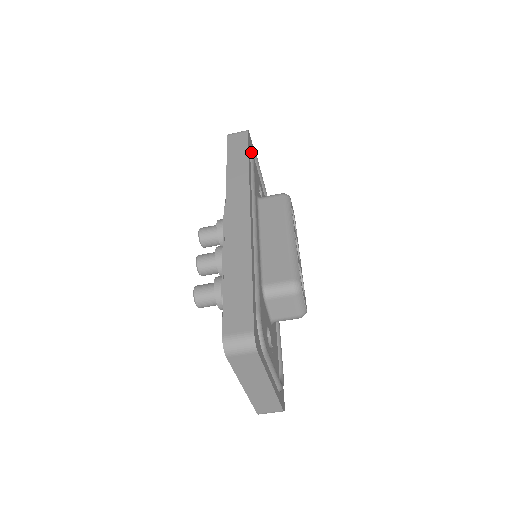
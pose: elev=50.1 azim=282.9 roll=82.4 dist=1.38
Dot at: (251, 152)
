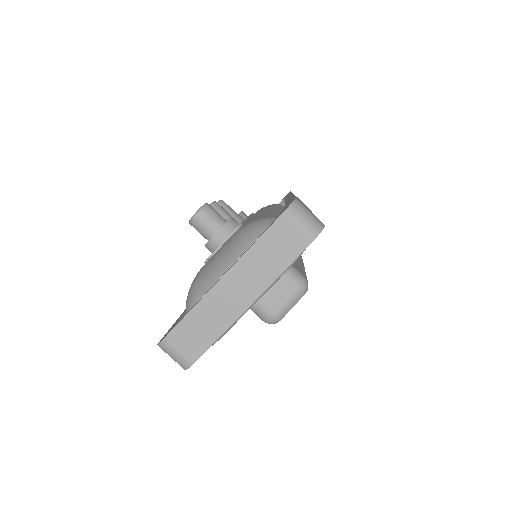
Dot at: occluded
